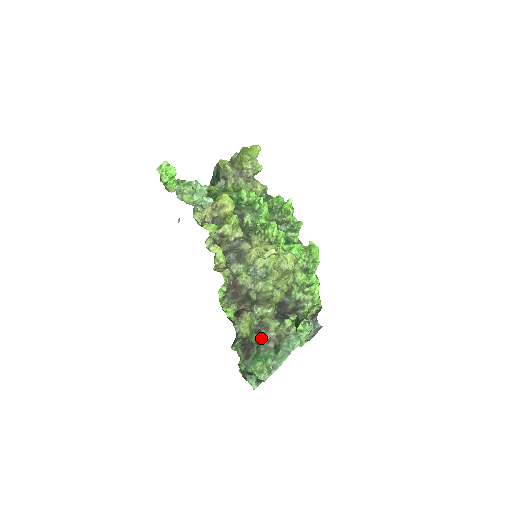
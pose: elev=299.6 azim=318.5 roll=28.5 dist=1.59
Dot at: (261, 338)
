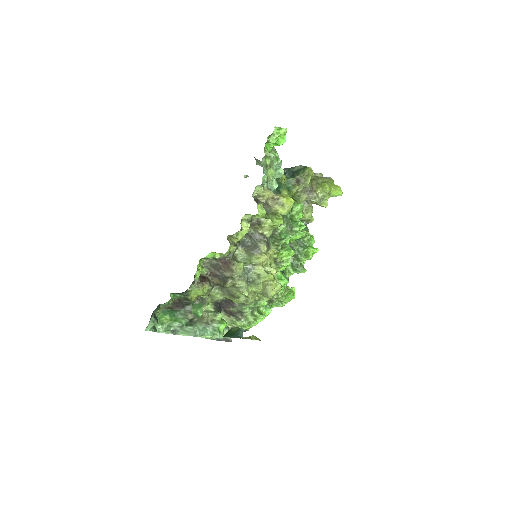
Dot at: (190, 305)
